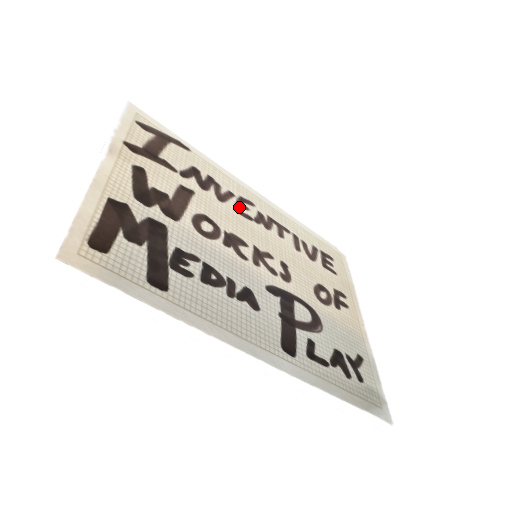
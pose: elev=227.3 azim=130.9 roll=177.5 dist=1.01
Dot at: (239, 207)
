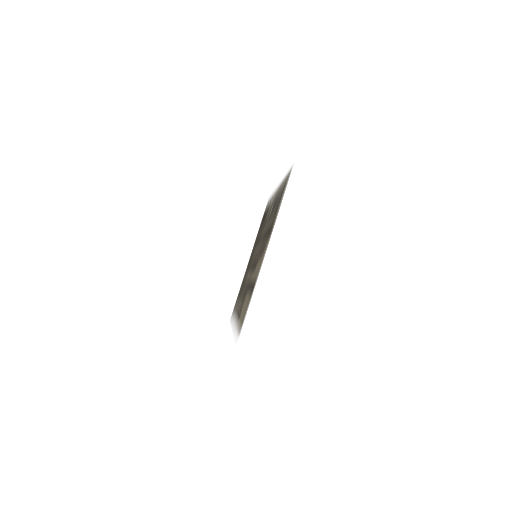
Dot at: occluded
